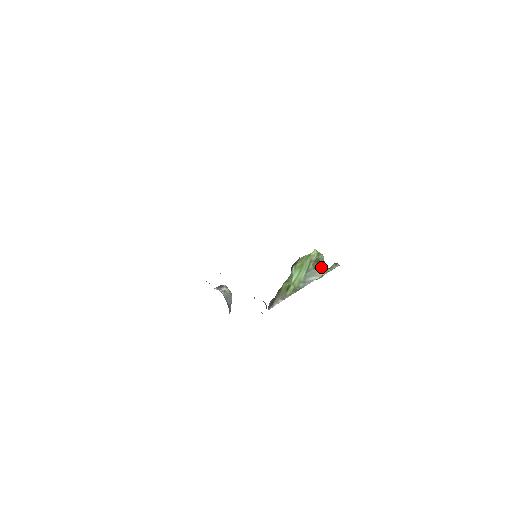
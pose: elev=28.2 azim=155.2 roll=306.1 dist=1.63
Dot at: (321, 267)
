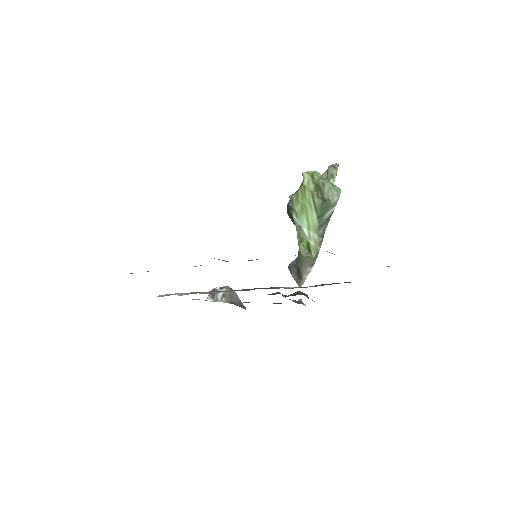
Dot at: (328, 191)
